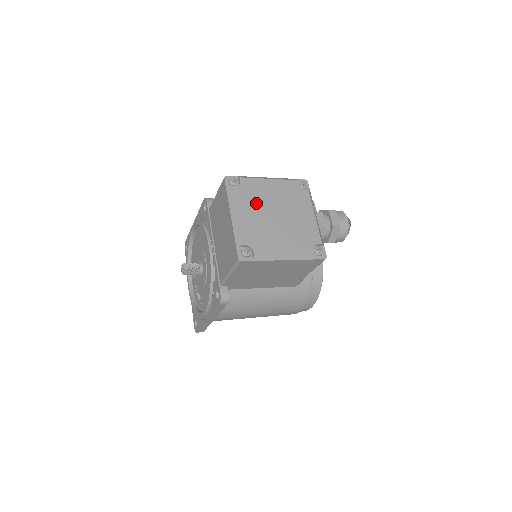
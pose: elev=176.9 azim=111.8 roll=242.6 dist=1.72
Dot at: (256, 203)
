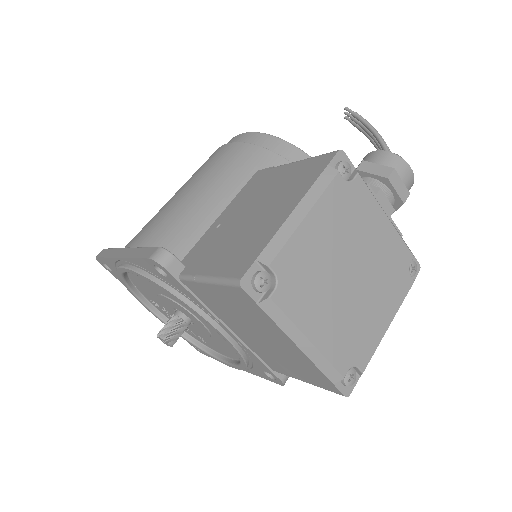
Dot at: (318, 288)
